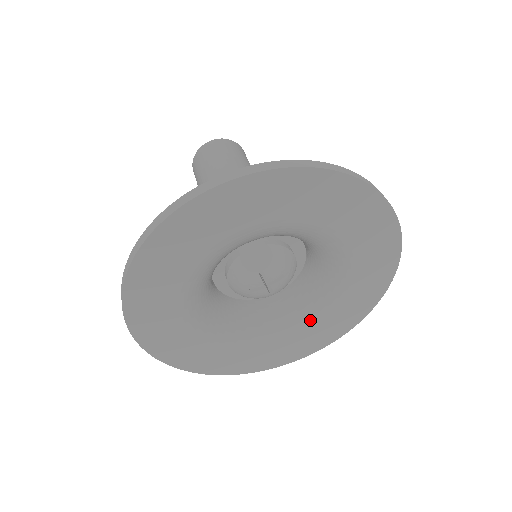
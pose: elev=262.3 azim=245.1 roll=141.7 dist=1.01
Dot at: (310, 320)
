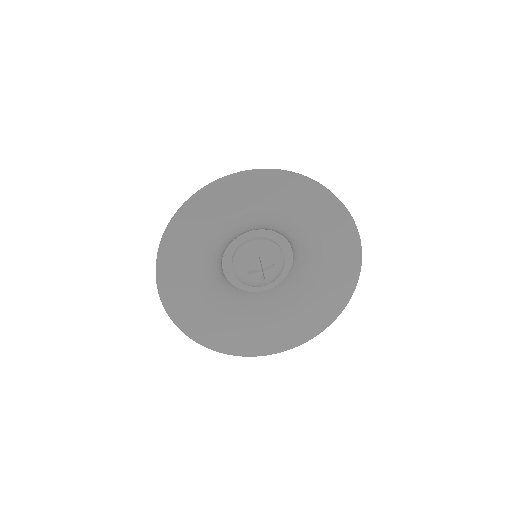
Dot at: (288, 313)
